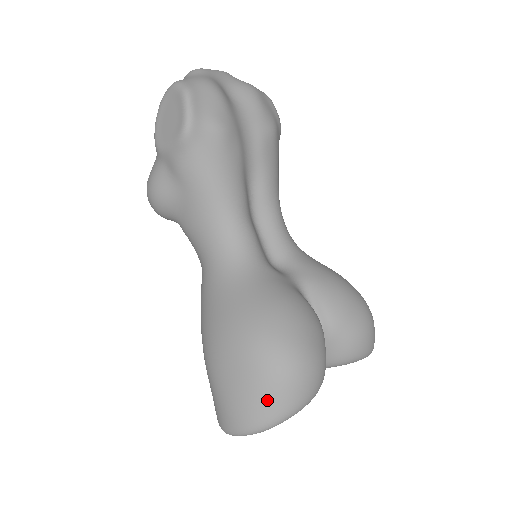
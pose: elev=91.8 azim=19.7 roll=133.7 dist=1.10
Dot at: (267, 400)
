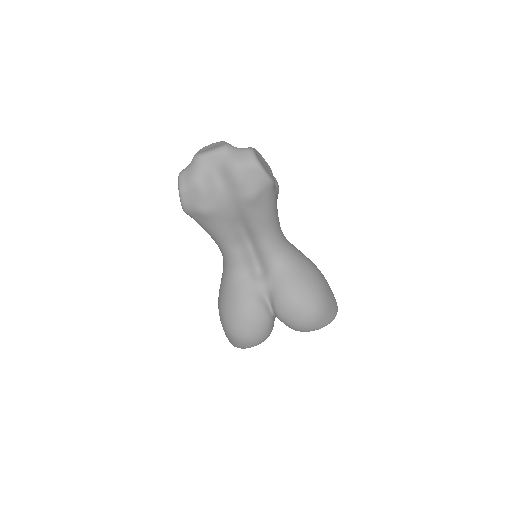
Dot at: (229, 340)
